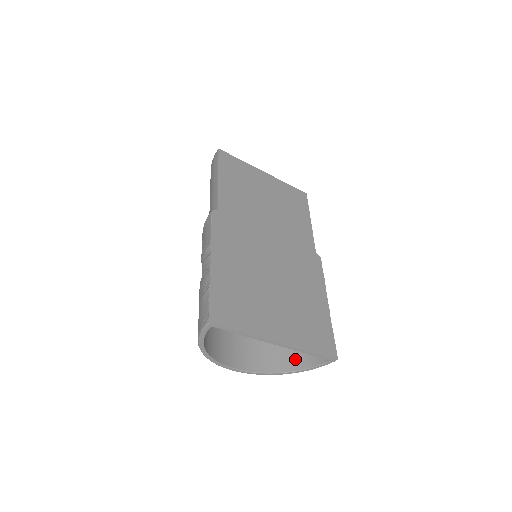
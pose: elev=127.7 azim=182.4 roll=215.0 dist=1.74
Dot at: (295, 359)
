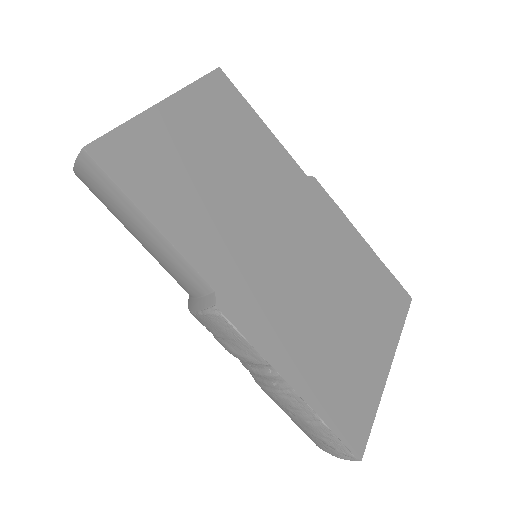
Dot at: occluded
